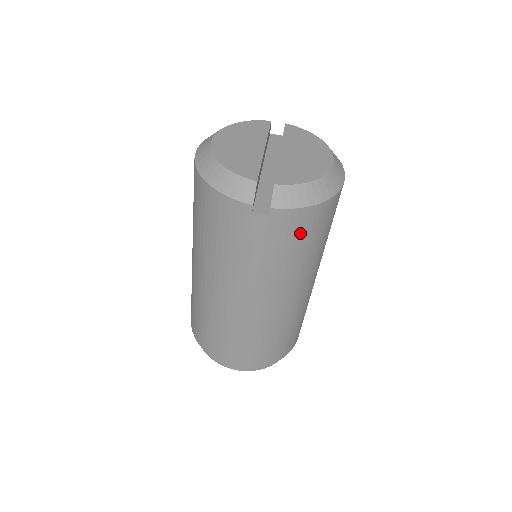
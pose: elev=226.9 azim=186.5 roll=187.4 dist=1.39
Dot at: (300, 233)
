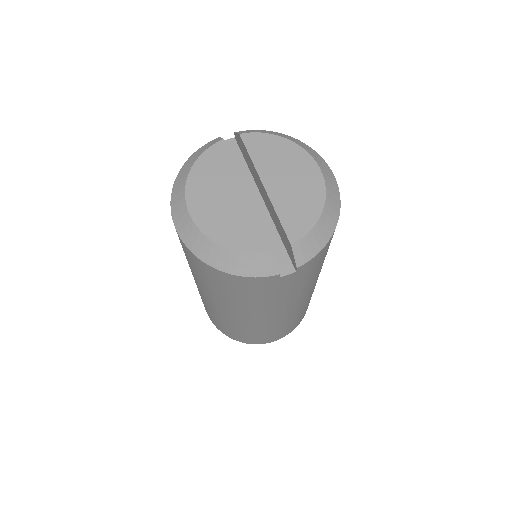
Dot at: (321, 259)
